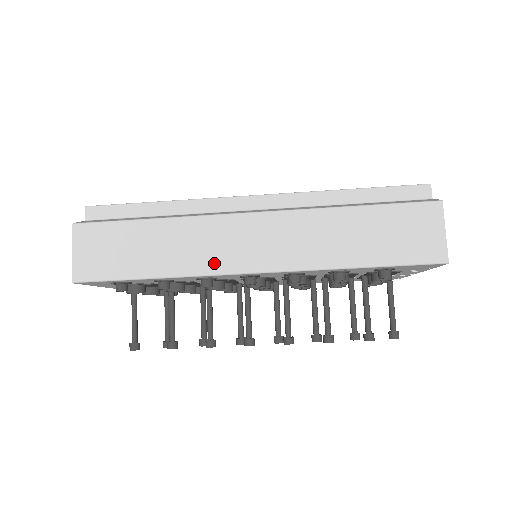
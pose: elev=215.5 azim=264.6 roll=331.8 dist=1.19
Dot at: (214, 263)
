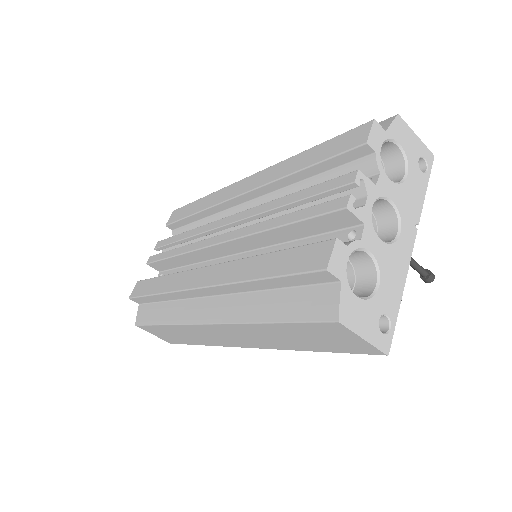
Dot at: (220, 343)
